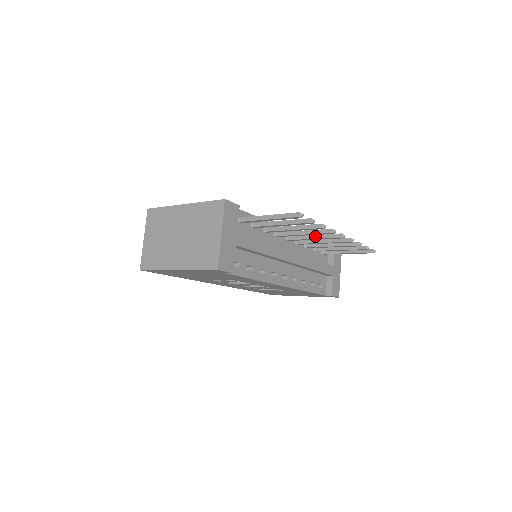
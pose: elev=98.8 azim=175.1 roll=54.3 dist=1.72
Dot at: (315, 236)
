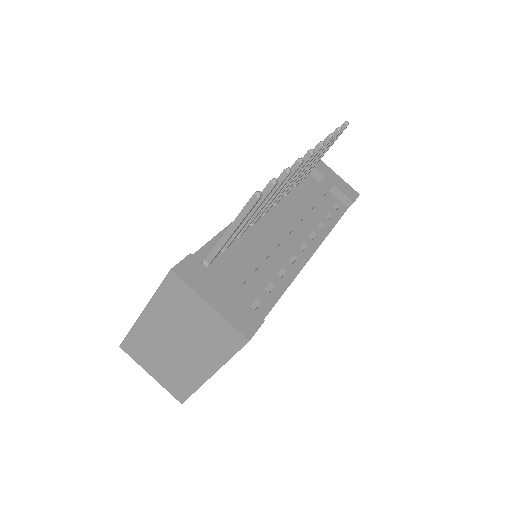
Dot at: occluded
